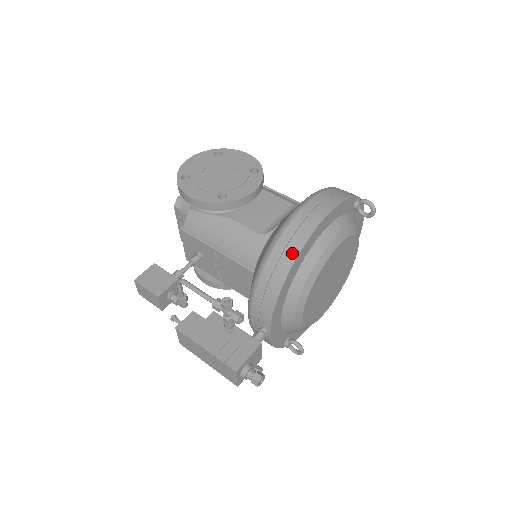
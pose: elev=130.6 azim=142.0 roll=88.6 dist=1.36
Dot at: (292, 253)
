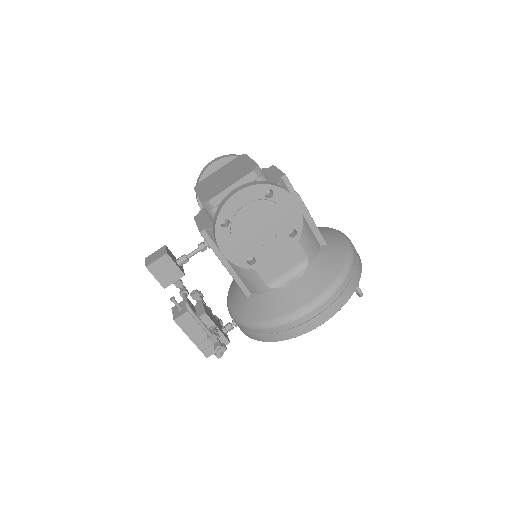
Dot at: (279, 338)
